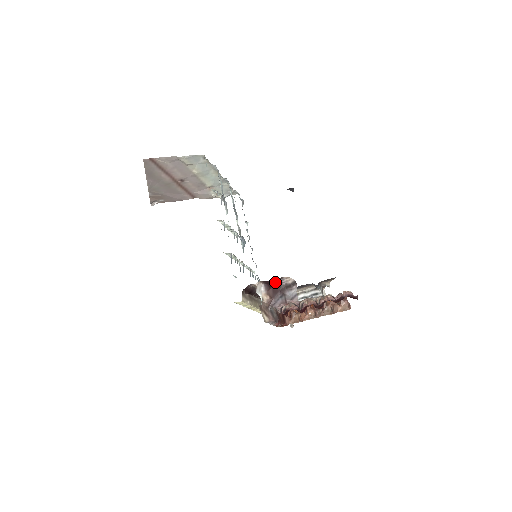
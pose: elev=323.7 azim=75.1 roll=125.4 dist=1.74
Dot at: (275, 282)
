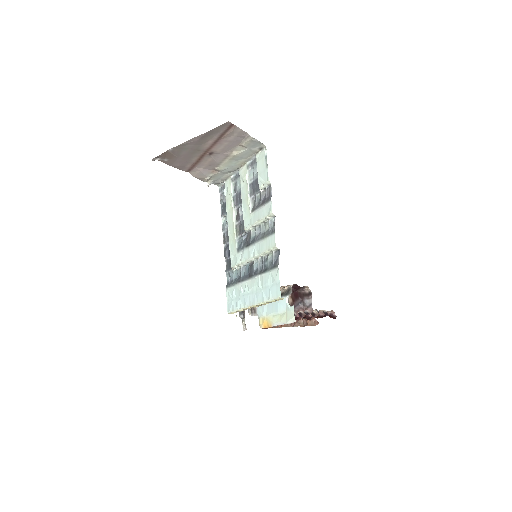
Dot at: (299, 288)
